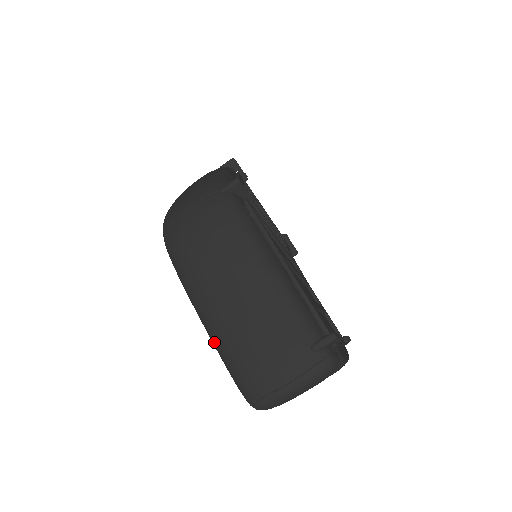
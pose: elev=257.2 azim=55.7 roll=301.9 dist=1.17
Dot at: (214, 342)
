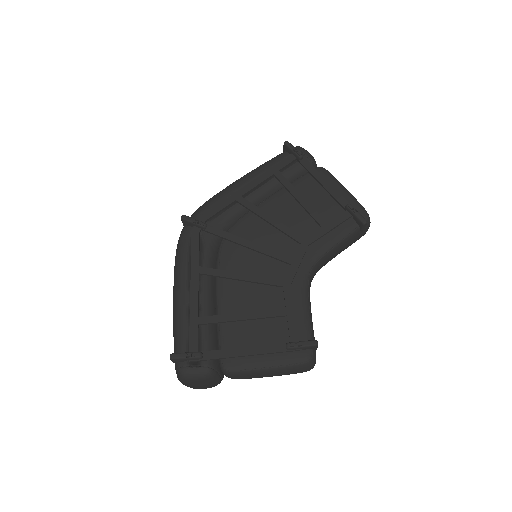
Dot at: occluded
